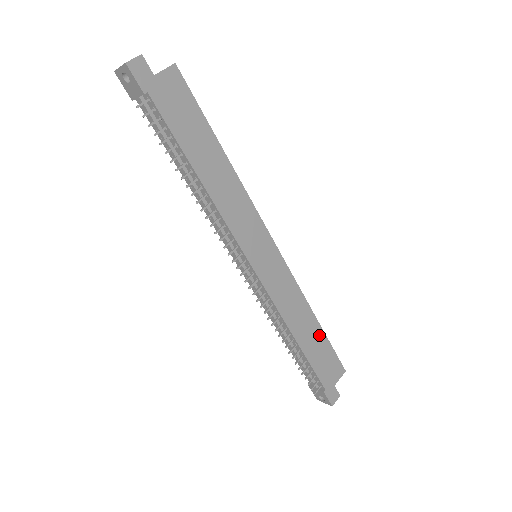
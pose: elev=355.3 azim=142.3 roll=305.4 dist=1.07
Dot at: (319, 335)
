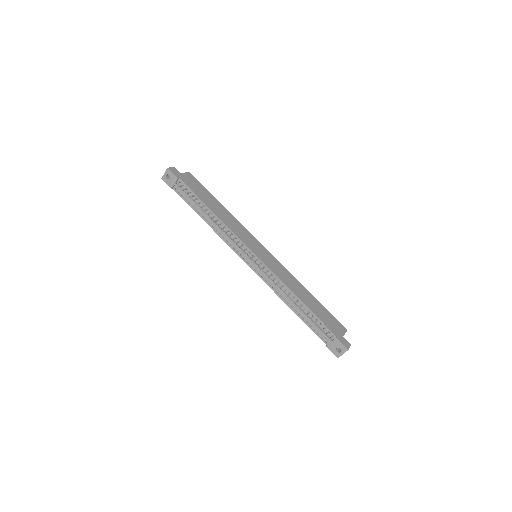
Dot at: (315, 302)
